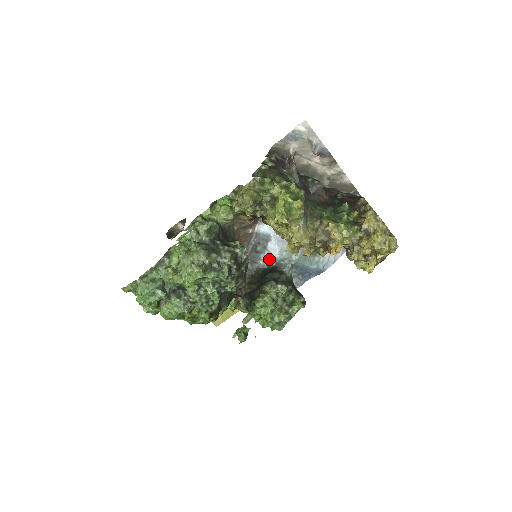
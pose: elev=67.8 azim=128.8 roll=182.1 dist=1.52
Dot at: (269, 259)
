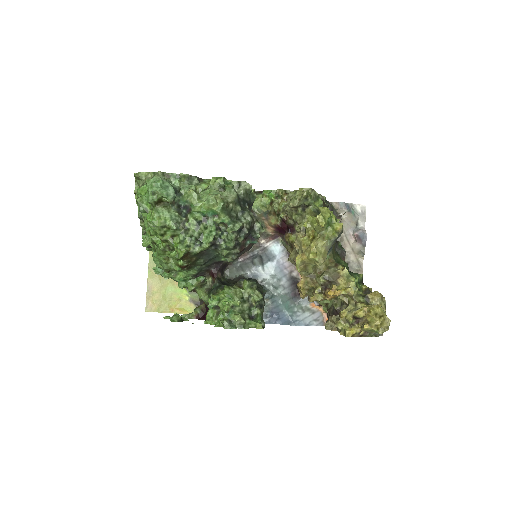
Dot at: (258, 275)
